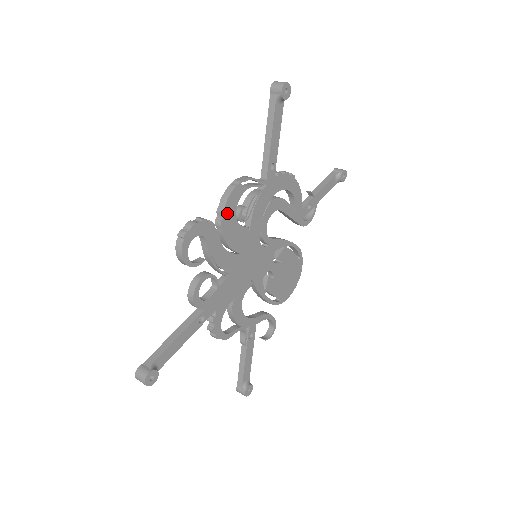
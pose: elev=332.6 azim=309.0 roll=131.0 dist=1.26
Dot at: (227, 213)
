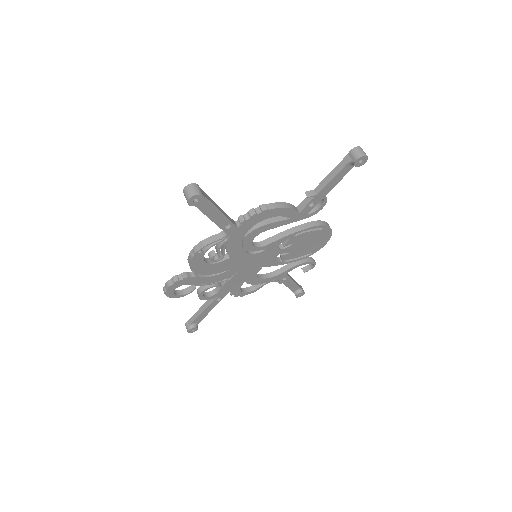
Dot at: (197, 268)
